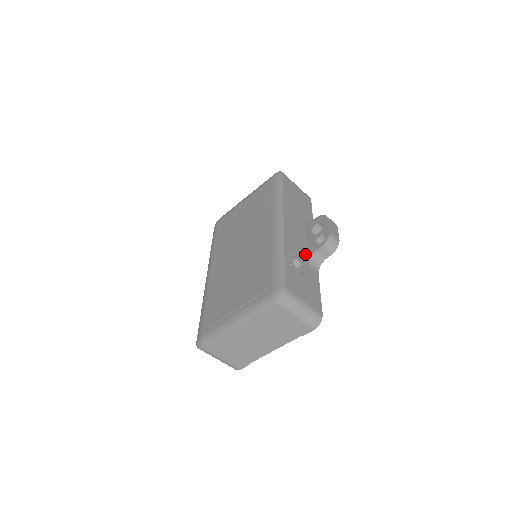
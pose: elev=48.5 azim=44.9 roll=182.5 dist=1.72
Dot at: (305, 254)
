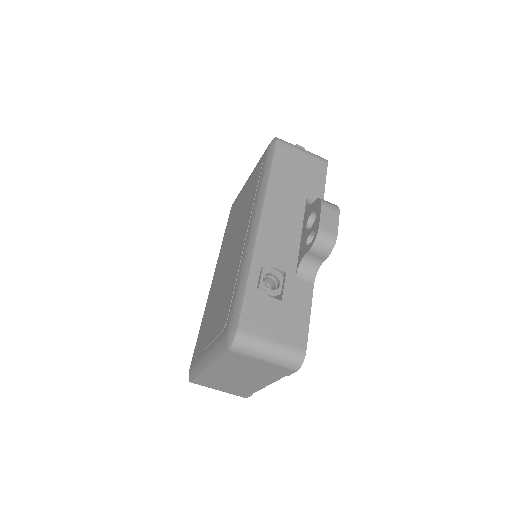
Dot at: (293, 260)
